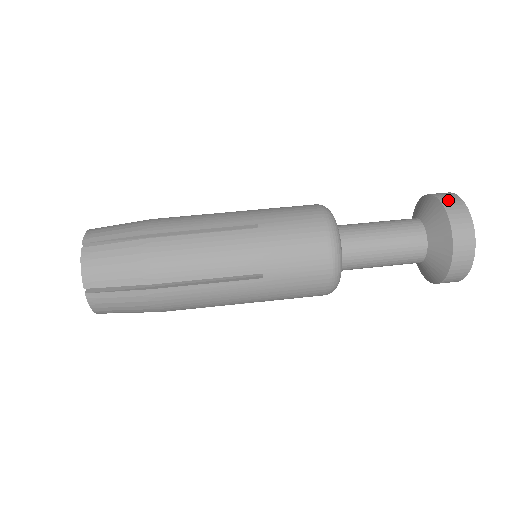
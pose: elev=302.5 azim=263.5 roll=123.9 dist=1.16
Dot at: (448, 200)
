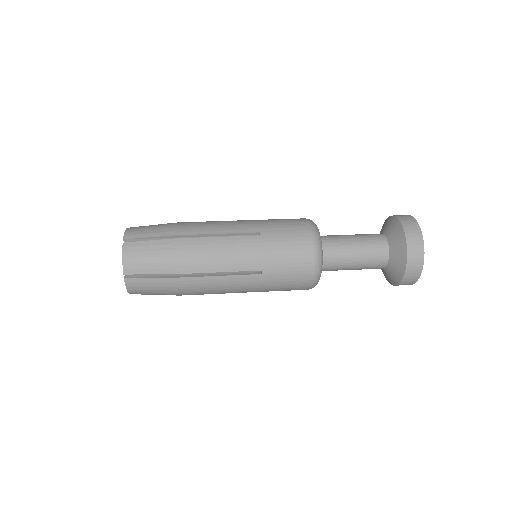
Dot at: (407, 222)
